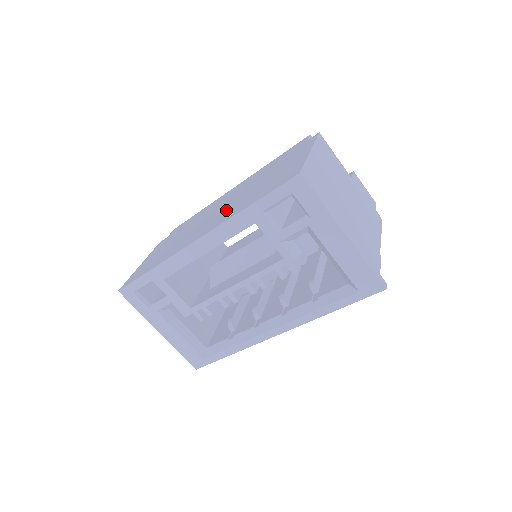
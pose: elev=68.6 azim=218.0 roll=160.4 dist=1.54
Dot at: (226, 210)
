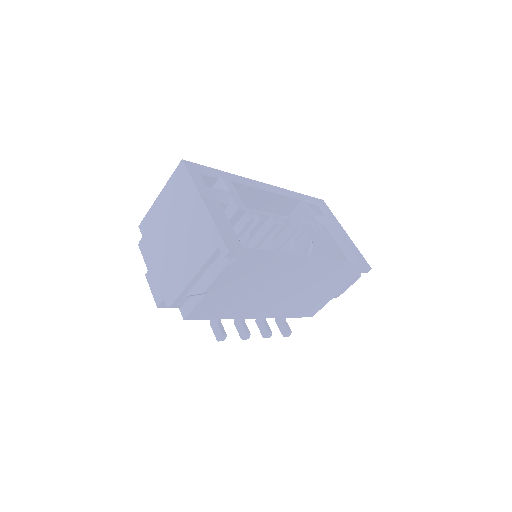
Dot at: occluded
